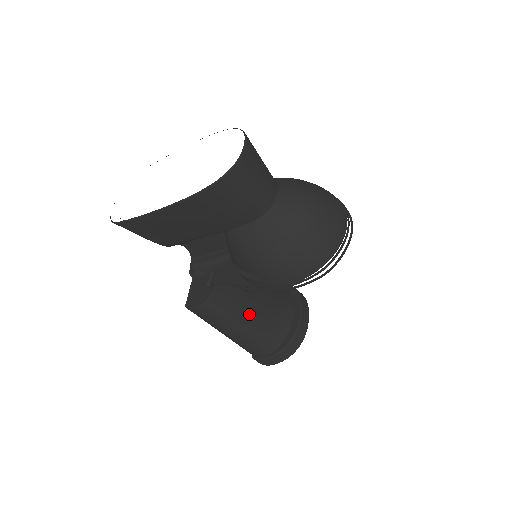
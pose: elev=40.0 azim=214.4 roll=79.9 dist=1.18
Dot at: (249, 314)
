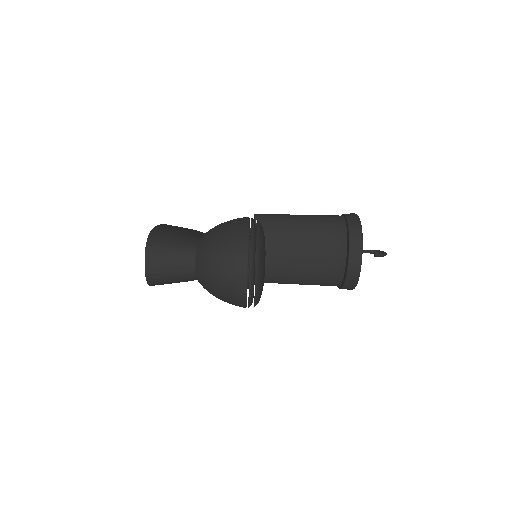
Dot at: (296, 273)
